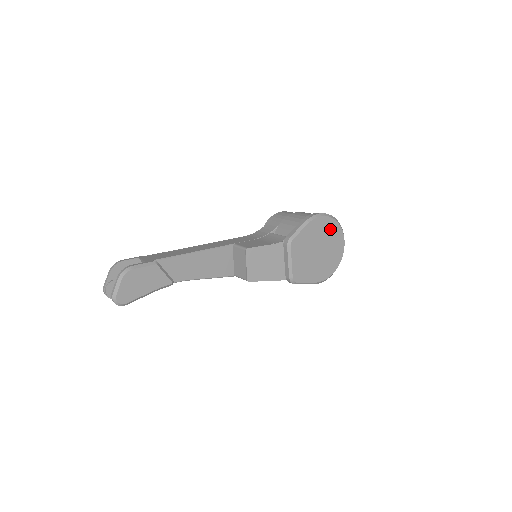
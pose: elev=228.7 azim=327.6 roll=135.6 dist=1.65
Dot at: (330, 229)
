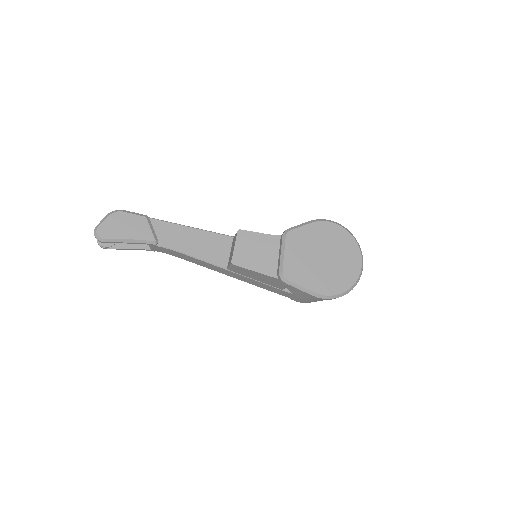
Dot at: (342, 241)
